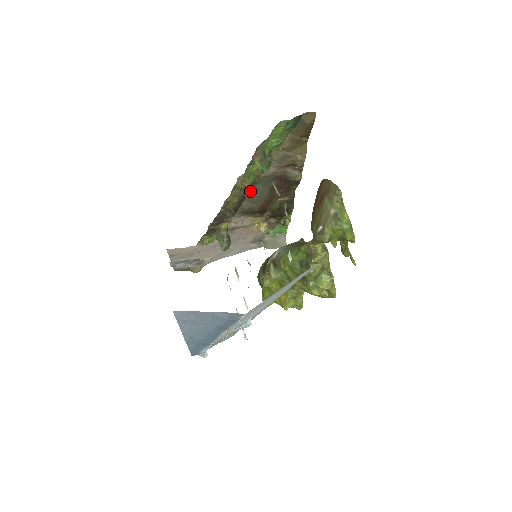
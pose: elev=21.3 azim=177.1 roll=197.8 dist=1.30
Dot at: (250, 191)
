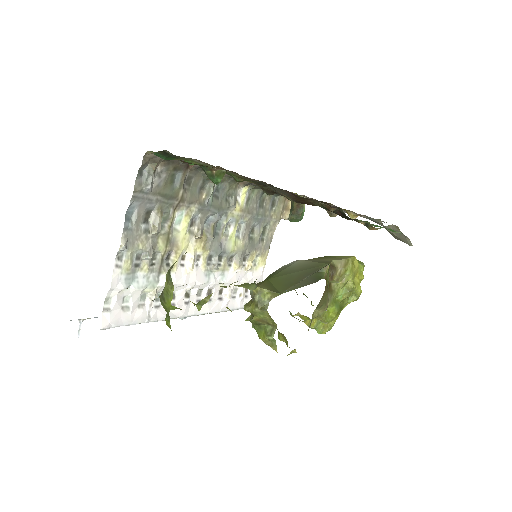
Dot at: occluded
